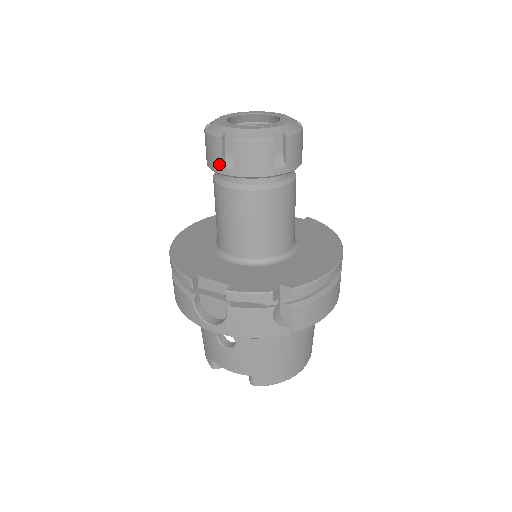
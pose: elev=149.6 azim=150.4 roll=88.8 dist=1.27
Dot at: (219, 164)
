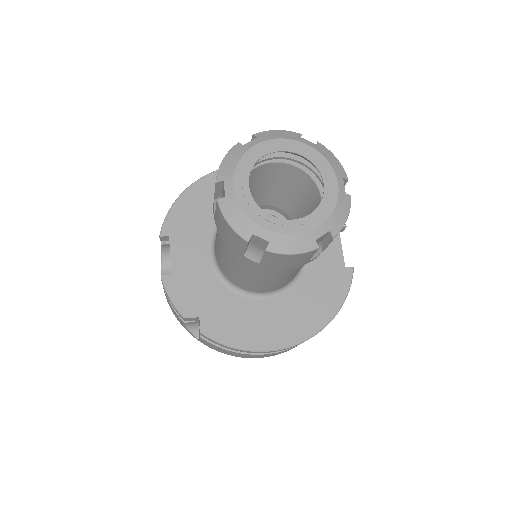
Dot at: occluded
